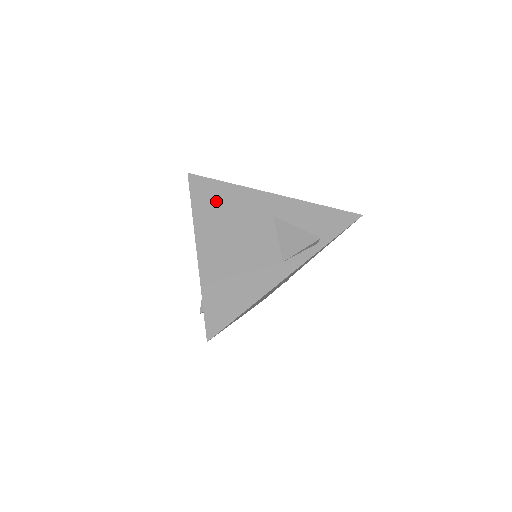
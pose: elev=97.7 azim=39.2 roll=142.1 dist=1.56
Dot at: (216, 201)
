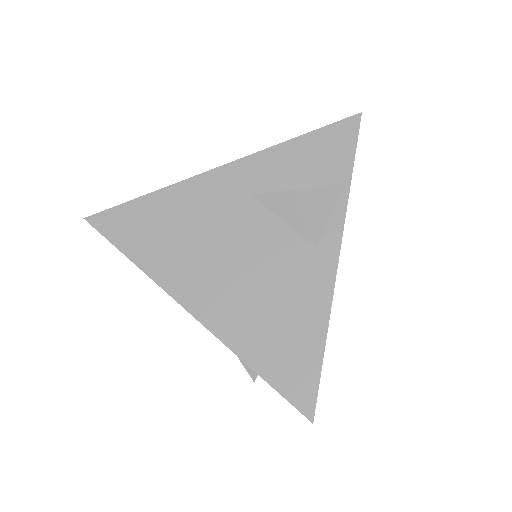
Dot at: (158, 230)
